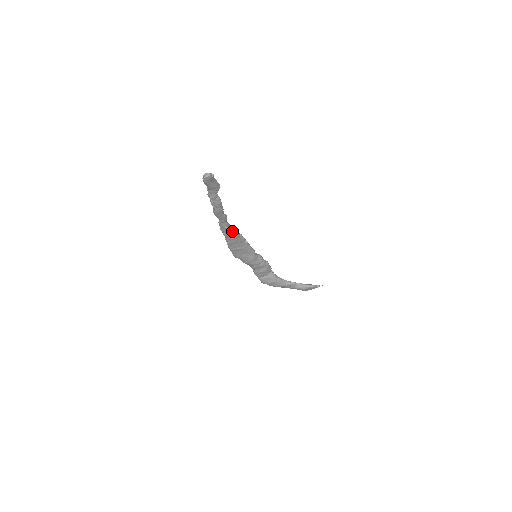
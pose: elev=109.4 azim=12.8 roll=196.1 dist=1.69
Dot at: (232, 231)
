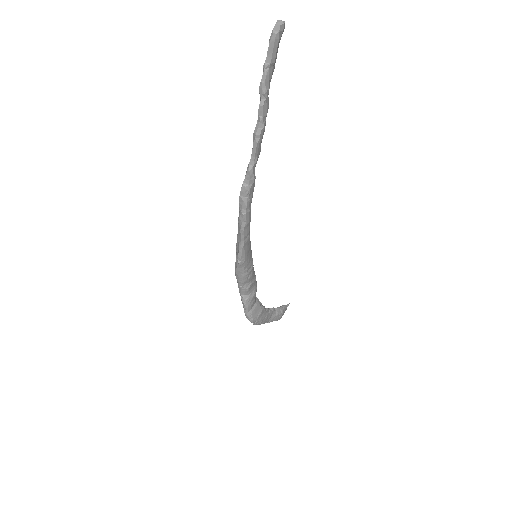
Dot at: (252, 193)
